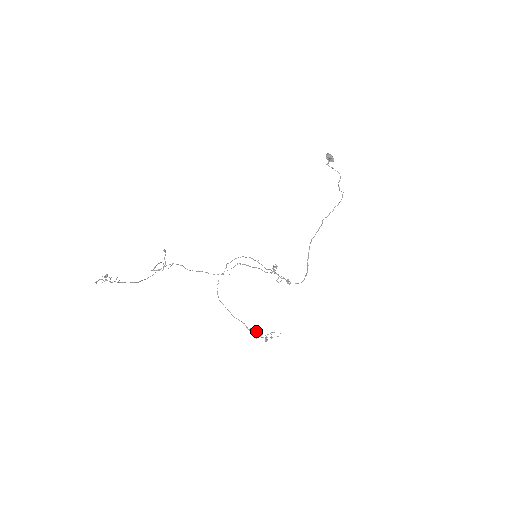
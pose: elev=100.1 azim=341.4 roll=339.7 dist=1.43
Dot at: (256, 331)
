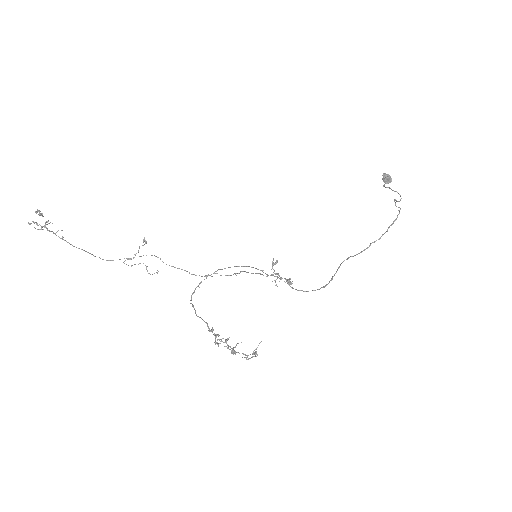
Dot at: occluded
